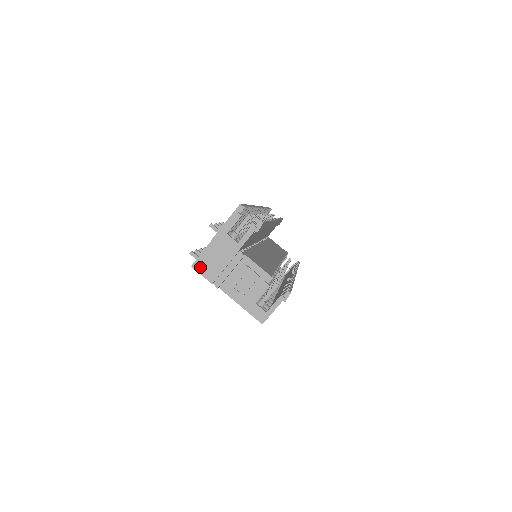
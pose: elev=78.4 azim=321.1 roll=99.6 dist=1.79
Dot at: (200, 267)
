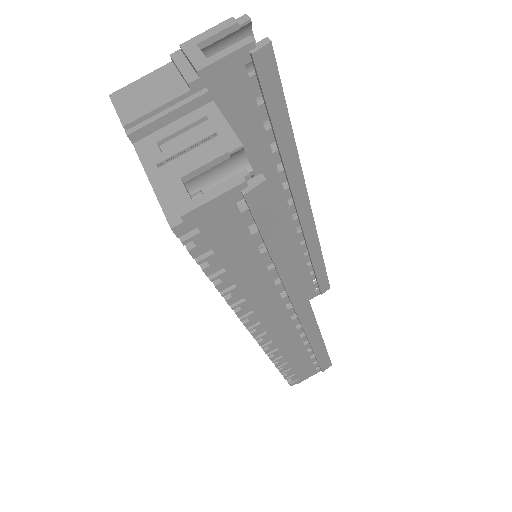
Dot at: (122, 98)
